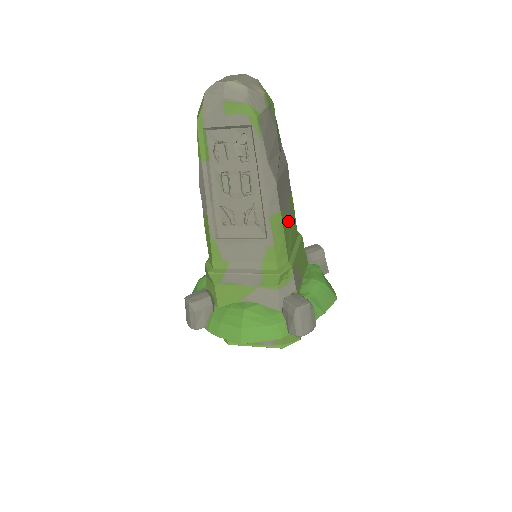
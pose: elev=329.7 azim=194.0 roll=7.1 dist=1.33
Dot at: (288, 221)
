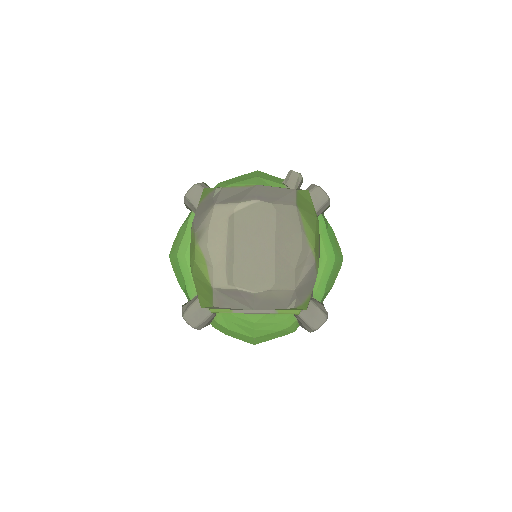
Dot at: occluded
